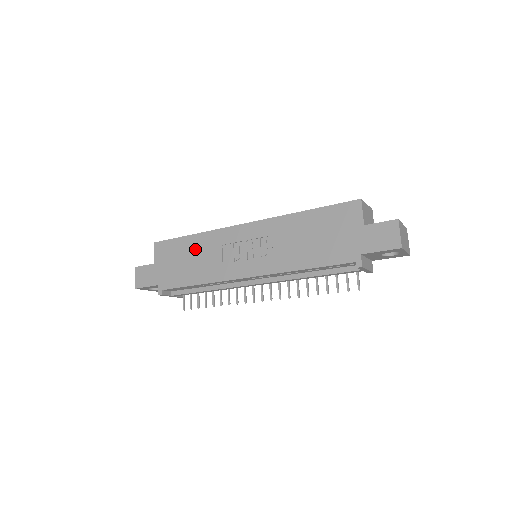
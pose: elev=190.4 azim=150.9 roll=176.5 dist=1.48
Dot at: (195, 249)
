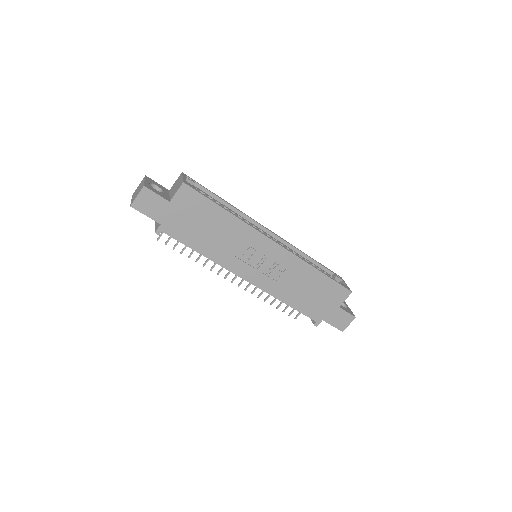
Dot at: (221, 225)
